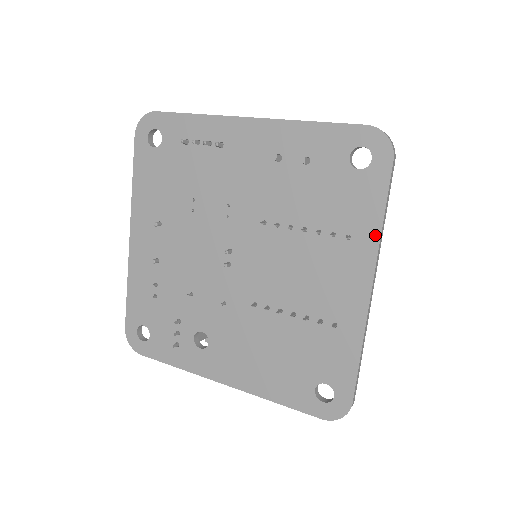
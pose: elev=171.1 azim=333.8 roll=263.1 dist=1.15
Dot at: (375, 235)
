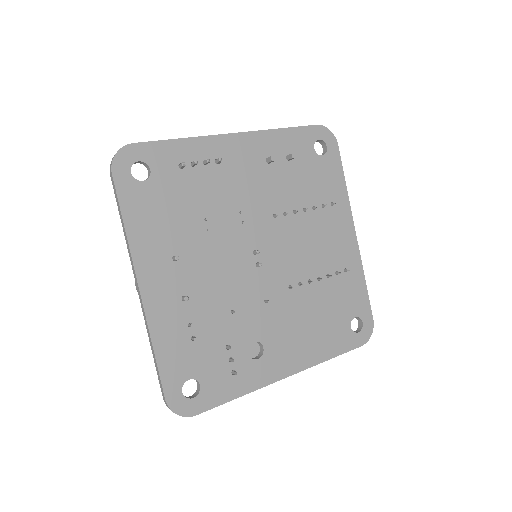
Dot at: (345, 196)
